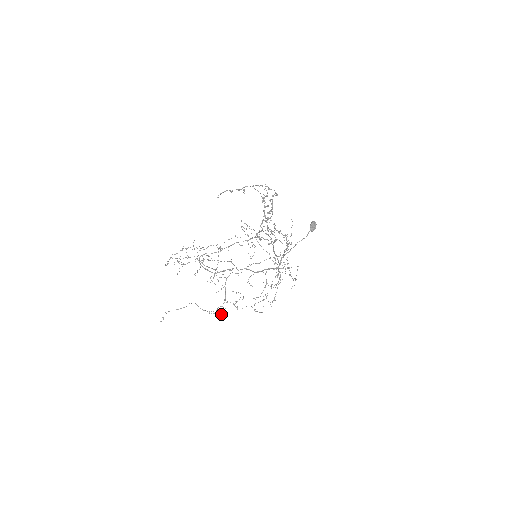
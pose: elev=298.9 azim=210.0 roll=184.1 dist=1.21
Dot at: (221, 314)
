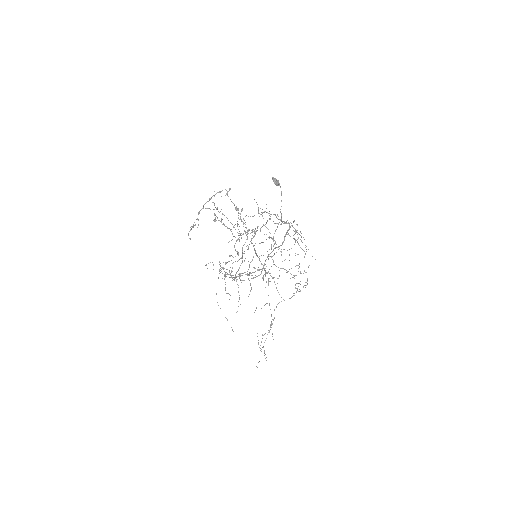
Dot at: (306, 282)
